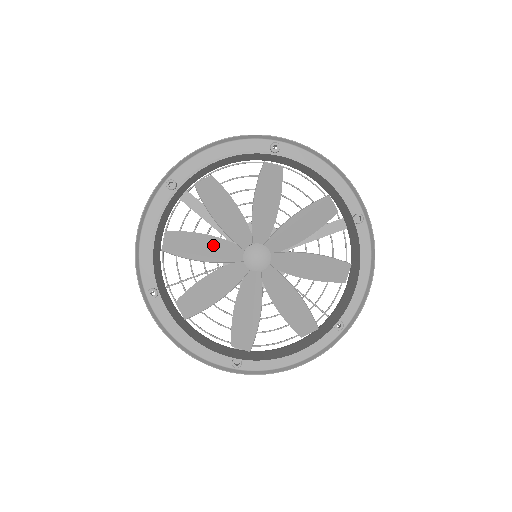
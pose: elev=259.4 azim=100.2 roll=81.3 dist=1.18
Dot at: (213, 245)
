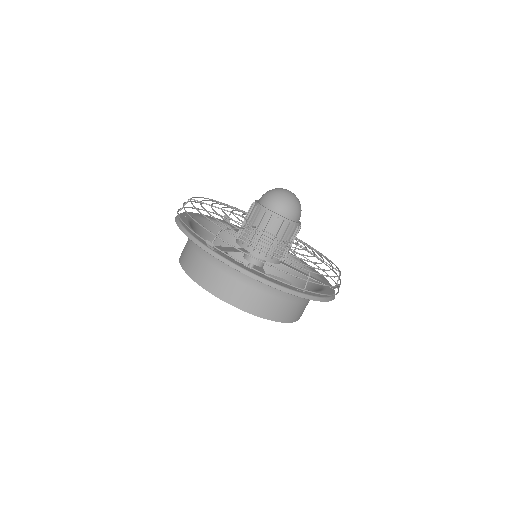
Dot at: occluded
